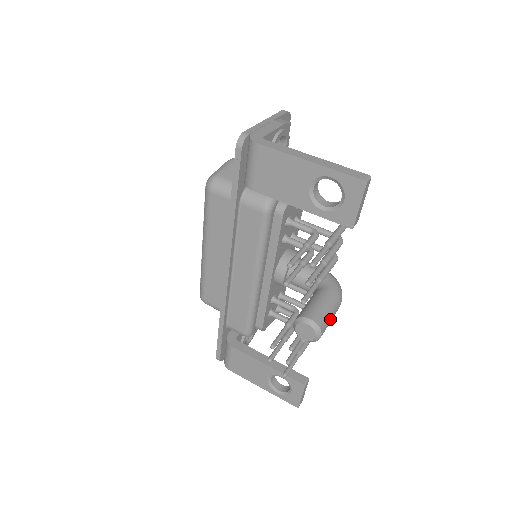
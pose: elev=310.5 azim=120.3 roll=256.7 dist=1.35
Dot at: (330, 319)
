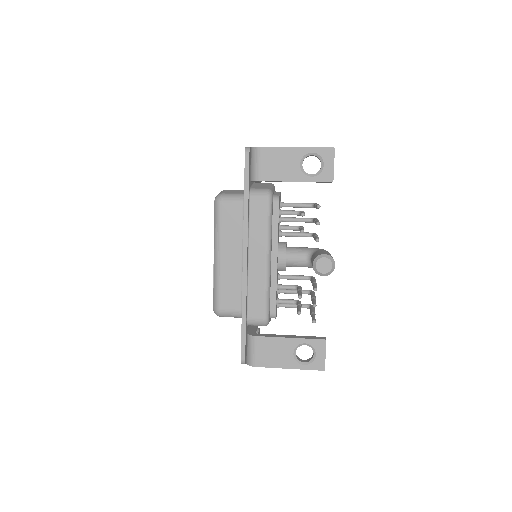
Dot at: occluded
